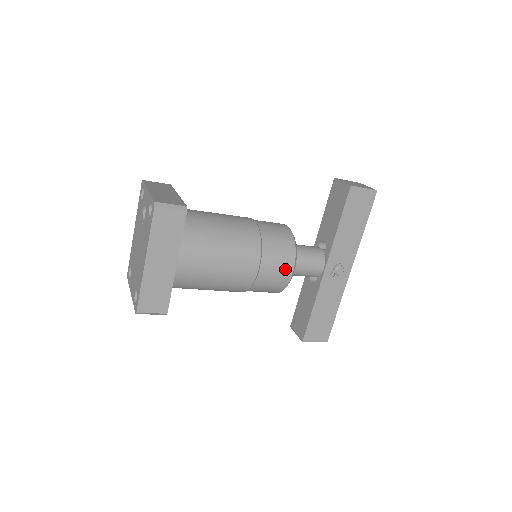
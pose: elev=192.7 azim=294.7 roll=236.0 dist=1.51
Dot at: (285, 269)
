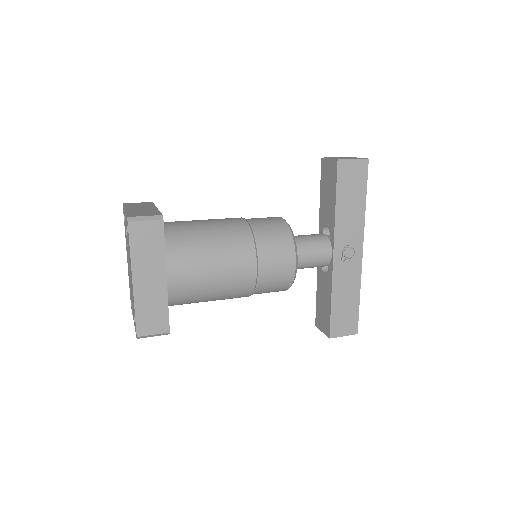
Dot at: (286, 261)
